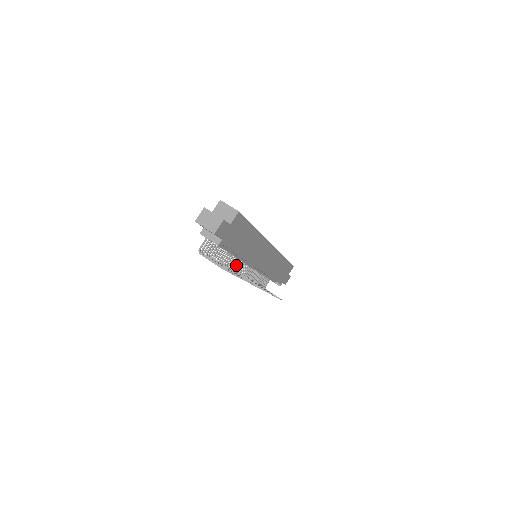
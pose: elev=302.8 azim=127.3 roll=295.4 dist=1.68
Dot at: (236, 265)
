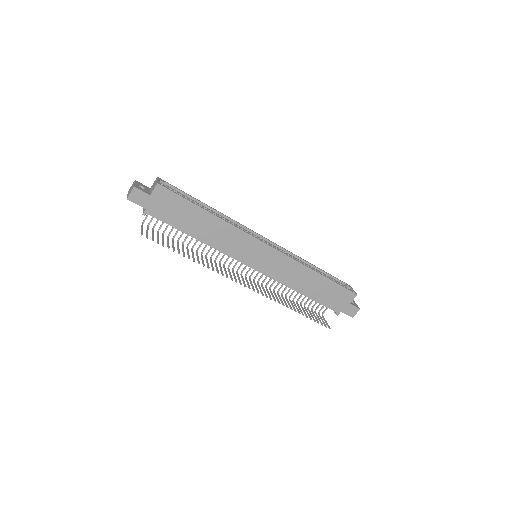
Dot at: (227, 260)
